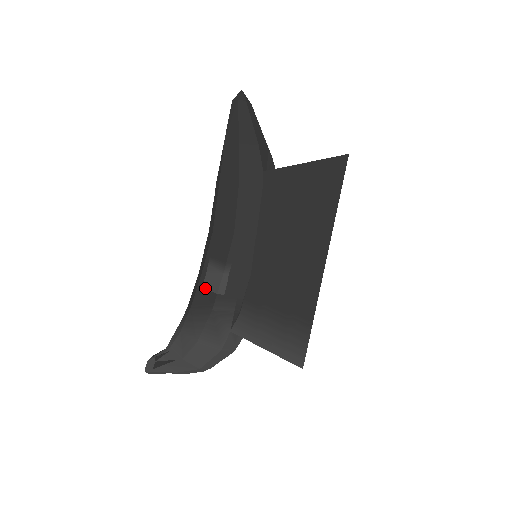
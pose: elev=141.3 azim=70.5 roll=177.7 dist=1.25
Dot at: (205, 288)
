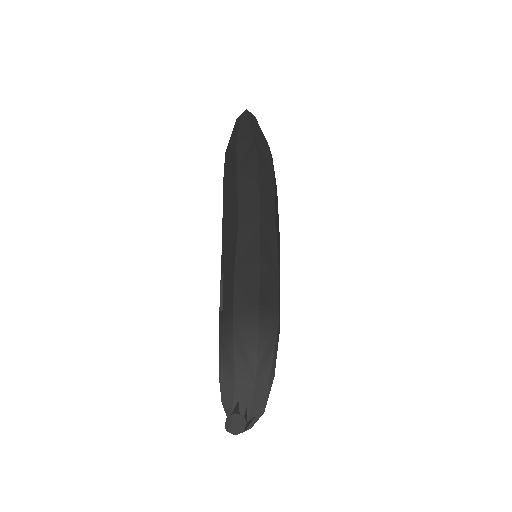
Dot at: occluded
